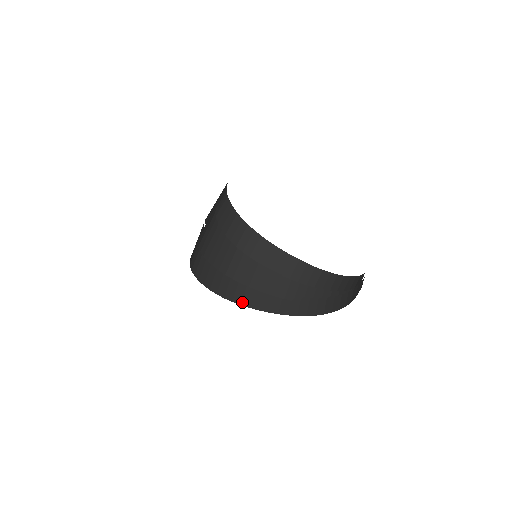
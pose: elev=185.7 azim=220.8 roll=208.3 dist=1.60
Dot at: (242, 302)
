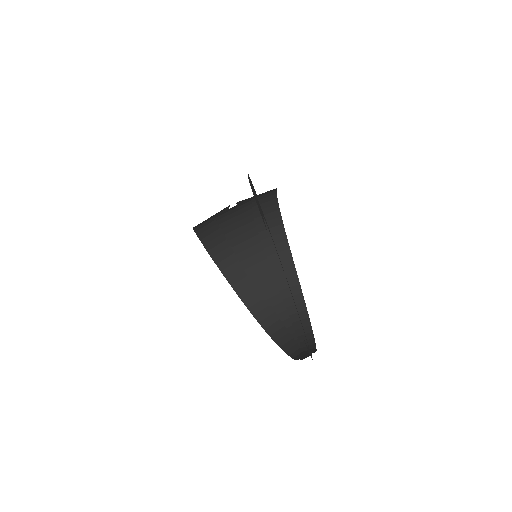
Dot at: (224, 270)
